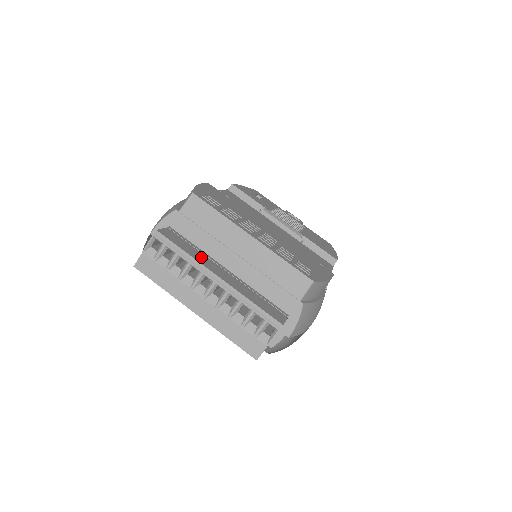
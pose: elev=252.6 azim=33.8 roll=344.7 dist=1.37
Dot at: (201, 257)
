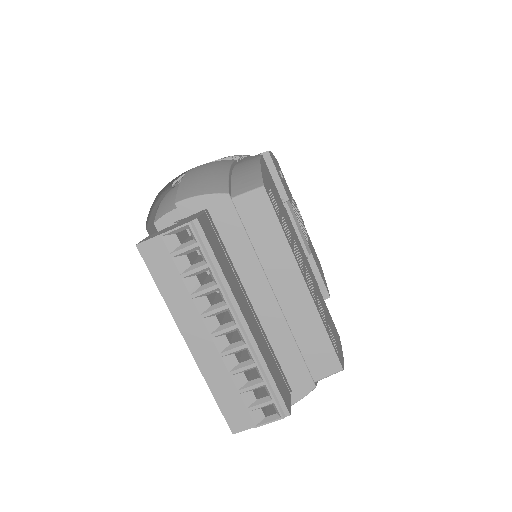
Dot at: (232, 278)
